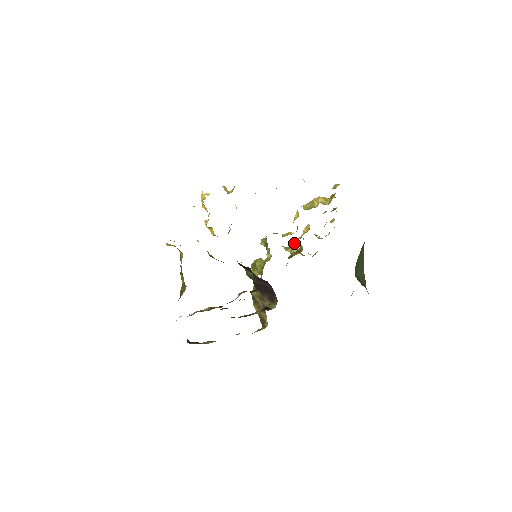
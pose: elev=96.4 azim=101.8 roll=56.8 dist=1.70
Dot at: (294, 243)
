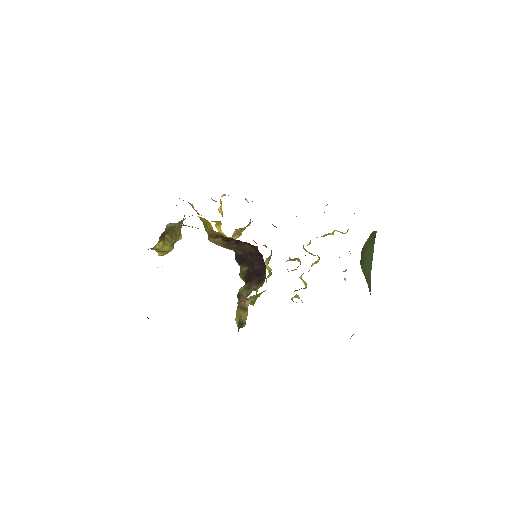
Dot at: occluded
